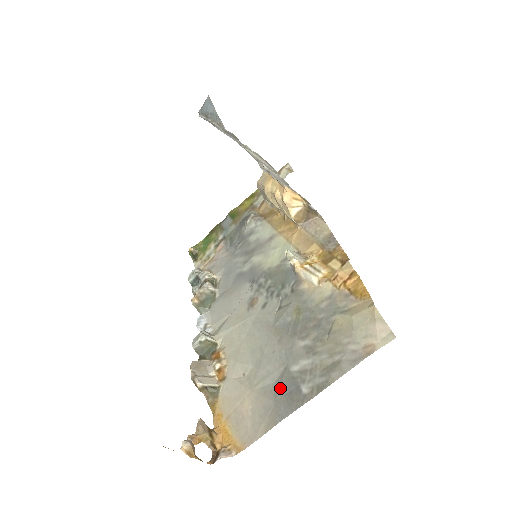
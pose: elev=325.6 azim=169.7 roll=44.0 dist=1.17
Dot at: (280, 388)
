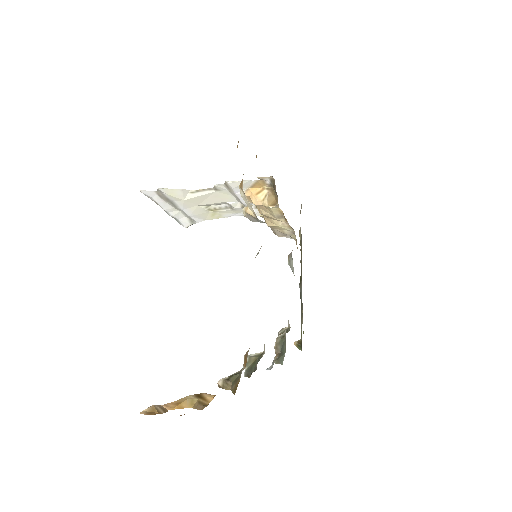
Dot at: occluded
